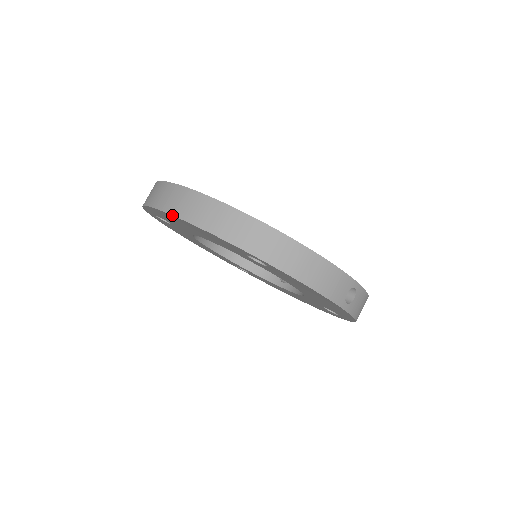
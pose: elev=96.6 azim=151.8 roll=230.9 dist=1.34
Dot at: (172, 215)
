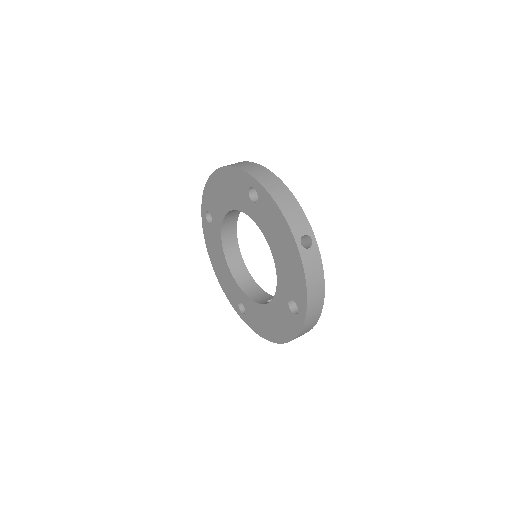
Dot at: (218, 168)
